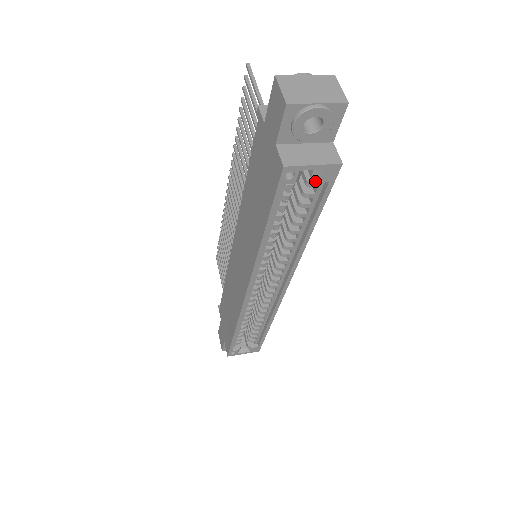
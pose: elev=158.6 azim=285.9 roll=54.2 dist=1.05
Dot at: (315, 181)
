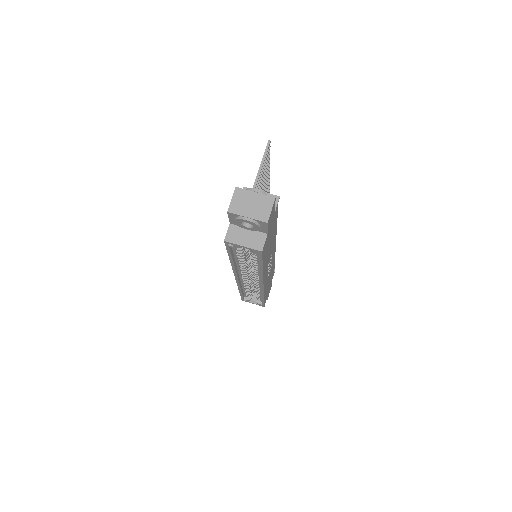
Dot at: occluded
